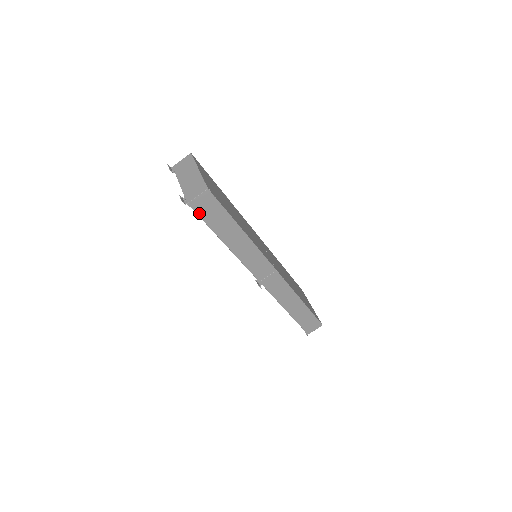
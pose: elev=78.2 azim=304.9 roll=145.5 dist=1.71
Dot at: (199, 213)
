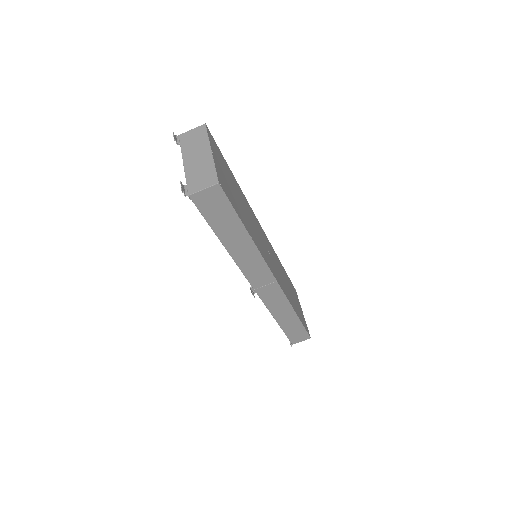
Dot at: (201, 208)
